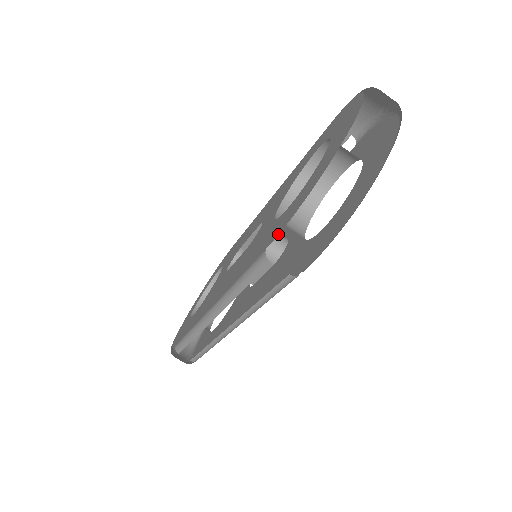
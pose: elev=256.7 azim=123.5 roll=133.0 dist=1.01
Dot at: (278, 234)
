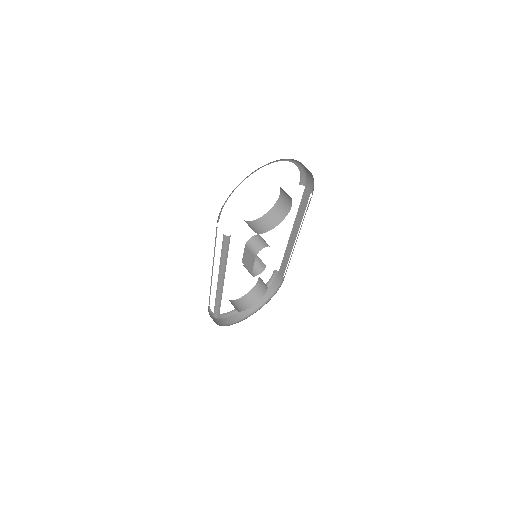
Dot at: occluded
